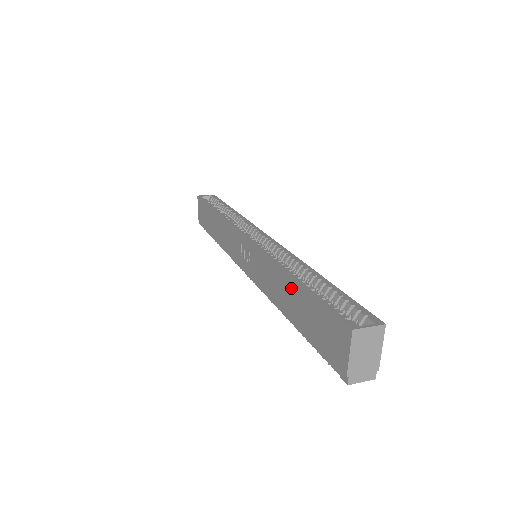
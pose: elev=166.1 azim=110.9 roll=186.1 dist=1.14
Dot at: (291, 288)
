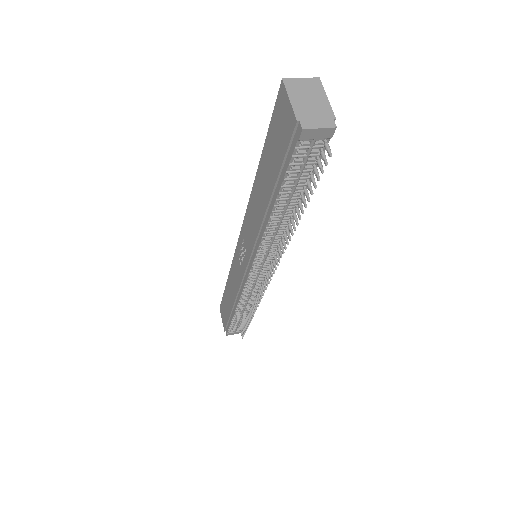
Dot at: (260, 177)
